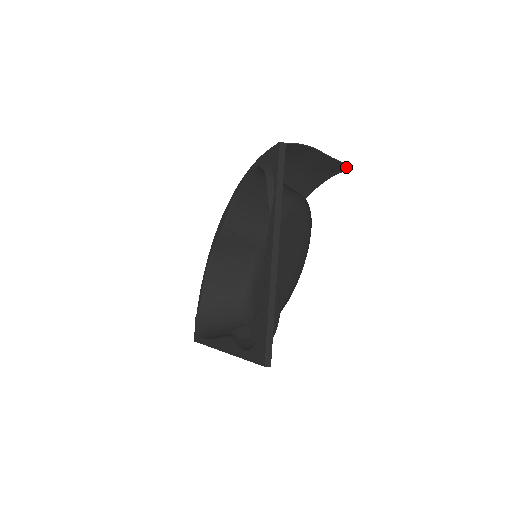
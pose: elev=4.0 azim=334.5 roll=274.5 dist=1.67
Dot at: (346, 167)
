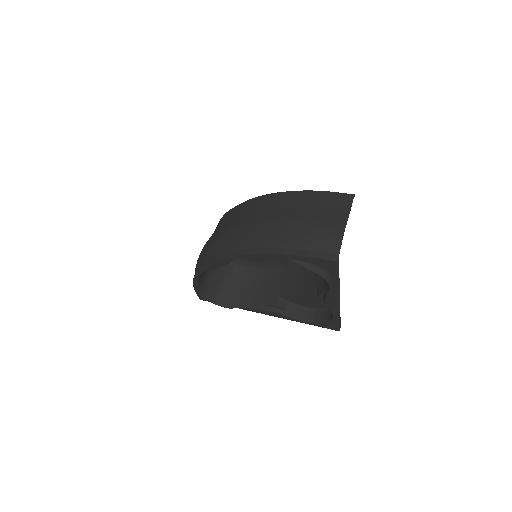
Dot at: (348, 195)
